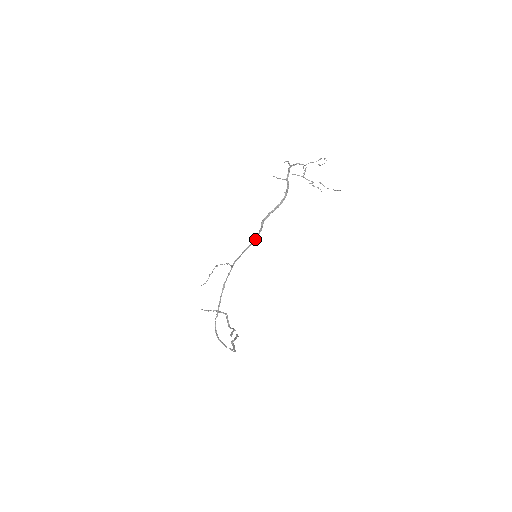
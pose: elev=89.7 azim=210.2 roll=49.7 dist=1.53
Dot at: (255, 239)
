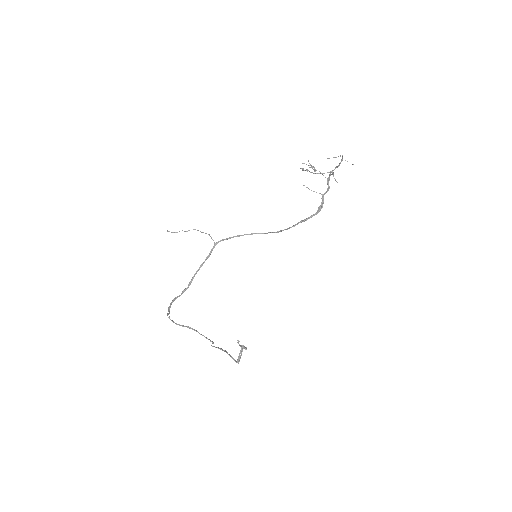
Dot at: (255, 233)
